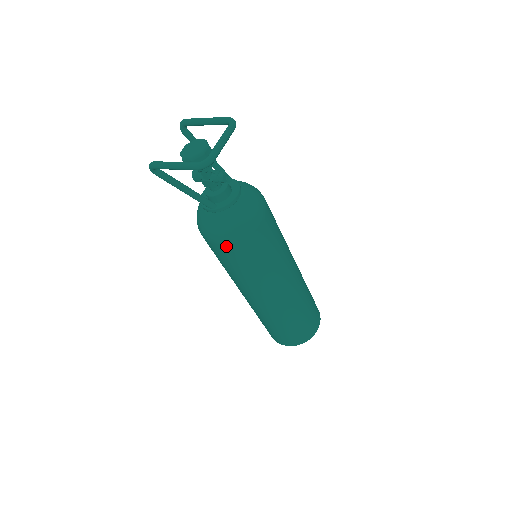
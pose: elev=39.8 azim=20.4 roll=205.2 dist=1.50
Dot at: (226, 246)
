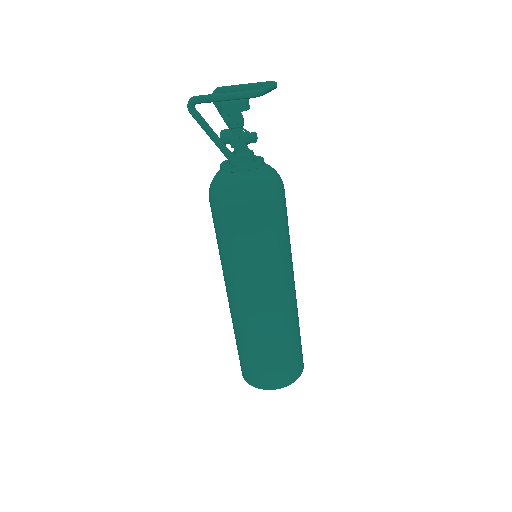
Dot at: (244, 210)
